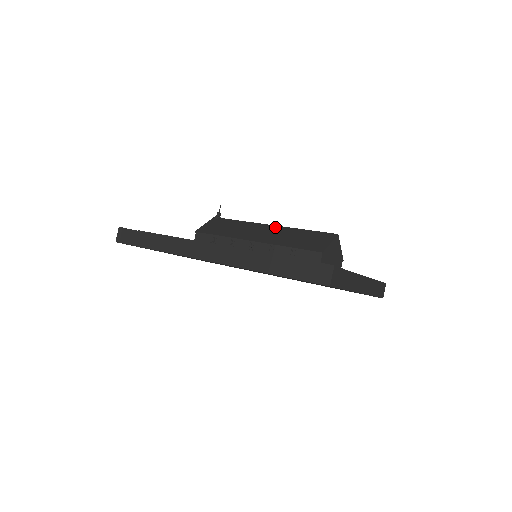
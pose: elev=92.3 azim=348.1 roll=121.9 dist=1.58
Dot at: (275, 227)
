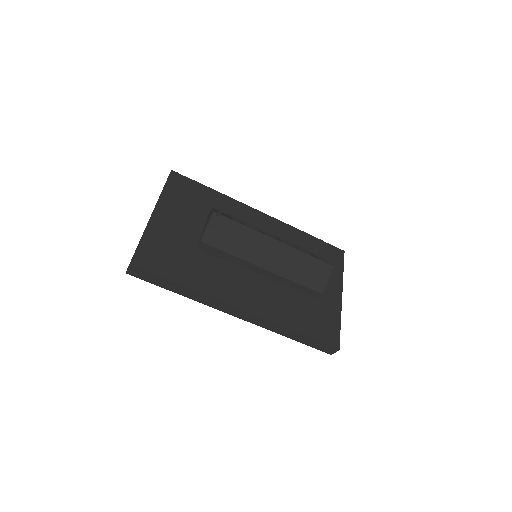
Dot at: (281, 246)
